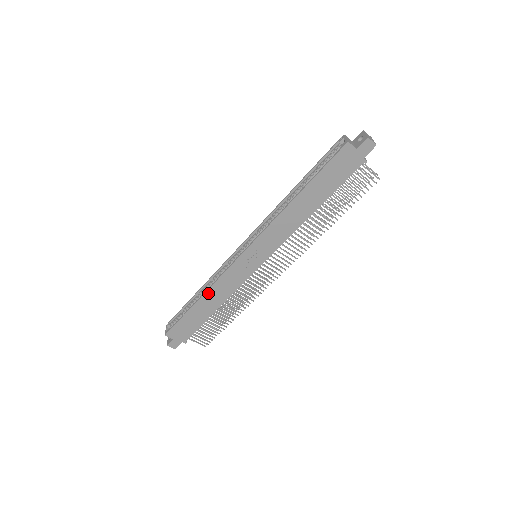
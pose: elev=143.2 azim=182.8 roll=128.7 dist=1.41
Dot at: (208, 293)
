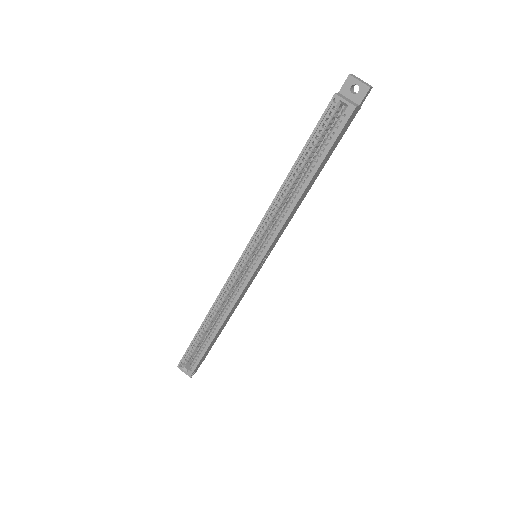
Dot at: (225, 320)
